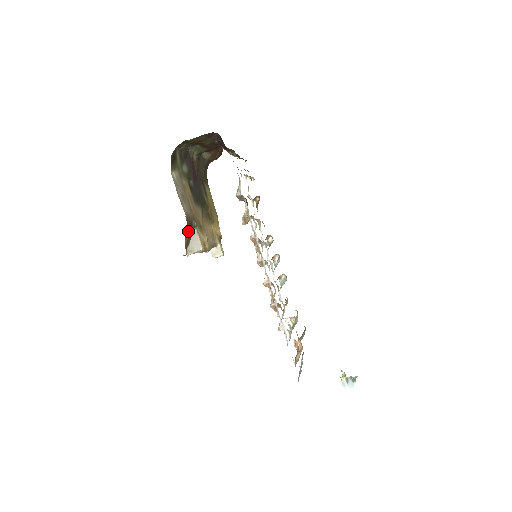
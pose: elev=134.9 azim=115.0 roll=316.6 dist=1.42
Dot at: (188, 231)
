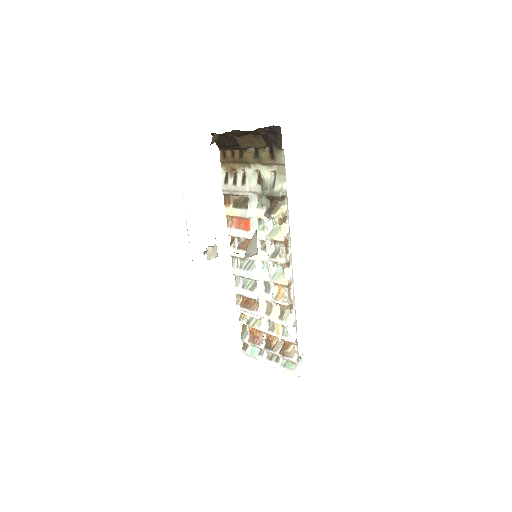
Dot at: occluded
